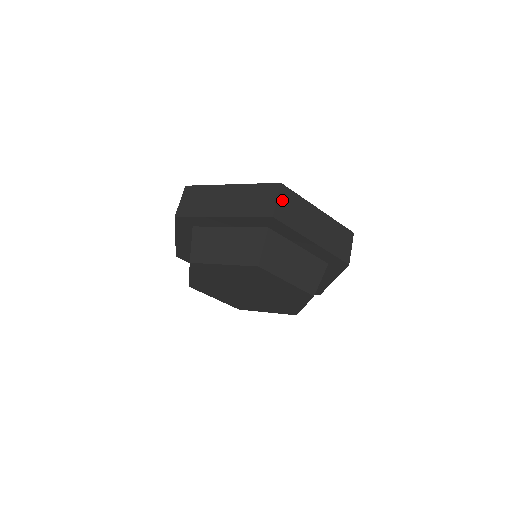
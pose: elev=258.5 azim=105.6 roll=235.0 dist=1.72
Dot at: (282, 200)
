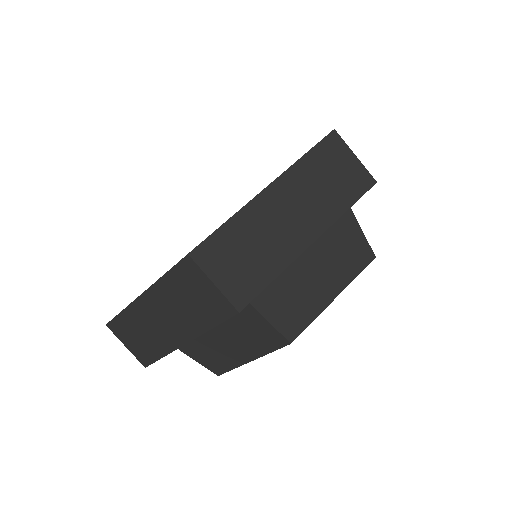
Dot at: (219, 271)
